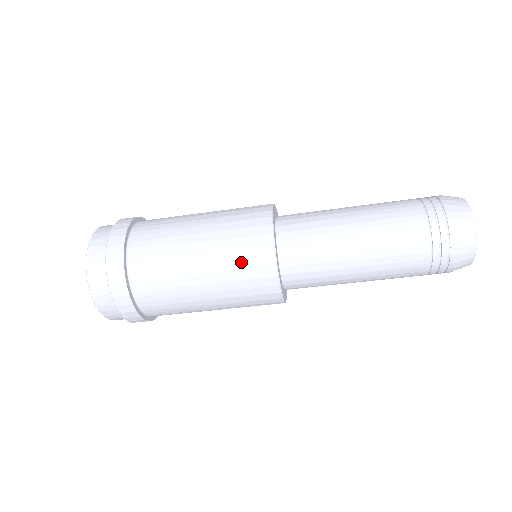
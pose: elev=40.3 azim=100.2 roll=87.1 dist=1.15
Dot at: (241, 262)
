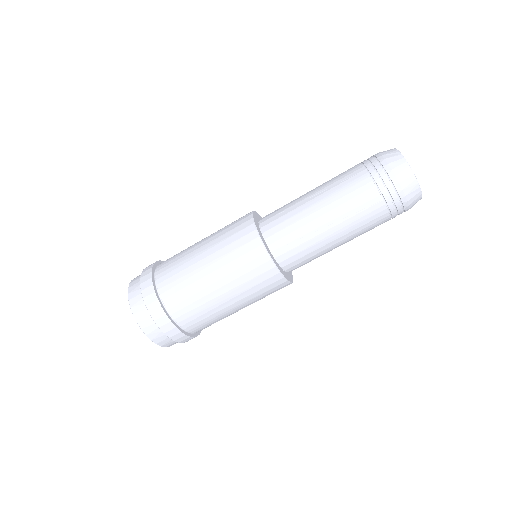
Dot at: (230, 225)
